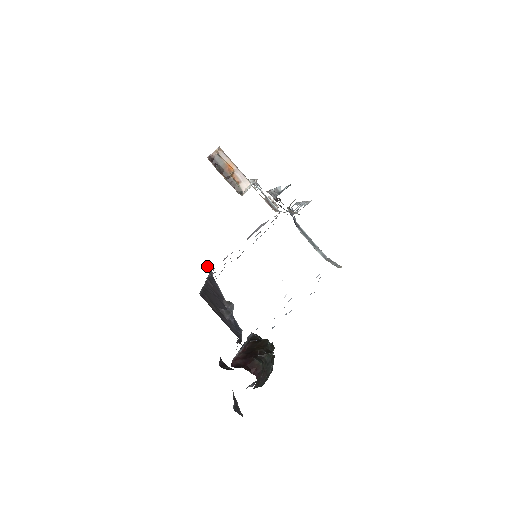
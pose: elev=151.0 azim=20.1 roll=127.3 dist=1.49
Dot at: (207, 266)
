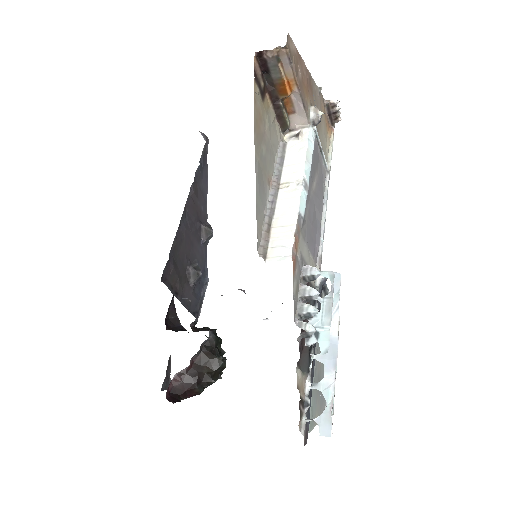
Dot at: (204, 134)
